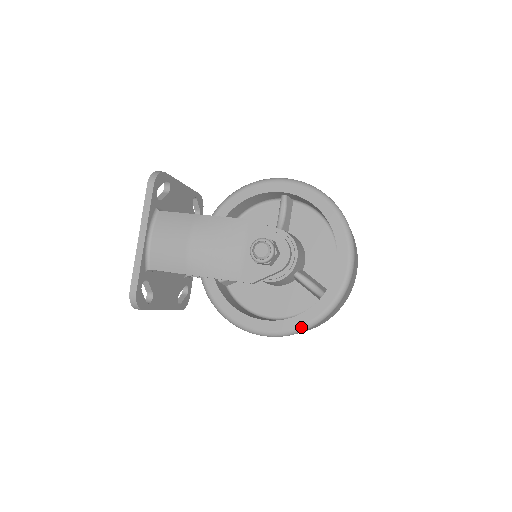
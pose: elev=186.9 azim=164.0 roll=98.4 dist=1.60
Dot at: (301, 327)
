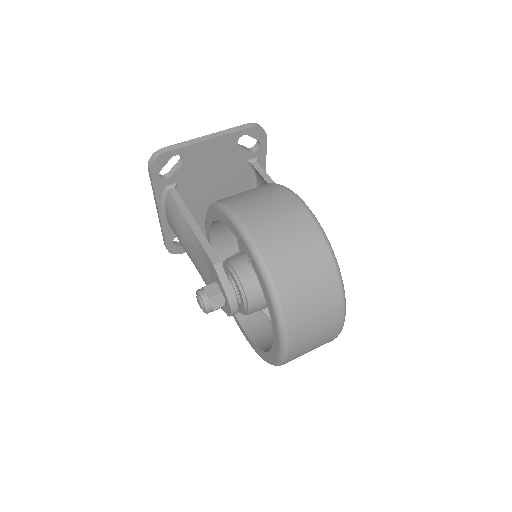
Dot at: (258, 354)
